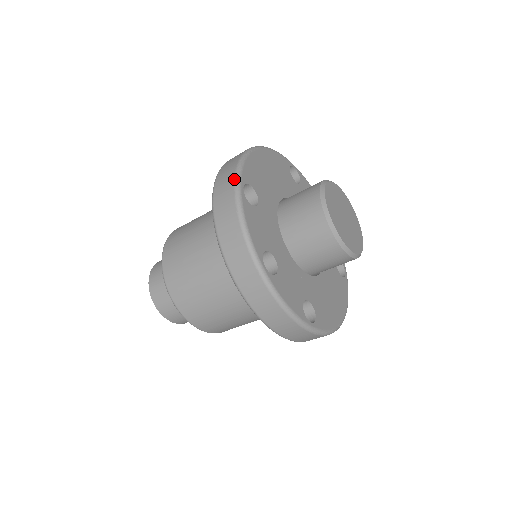
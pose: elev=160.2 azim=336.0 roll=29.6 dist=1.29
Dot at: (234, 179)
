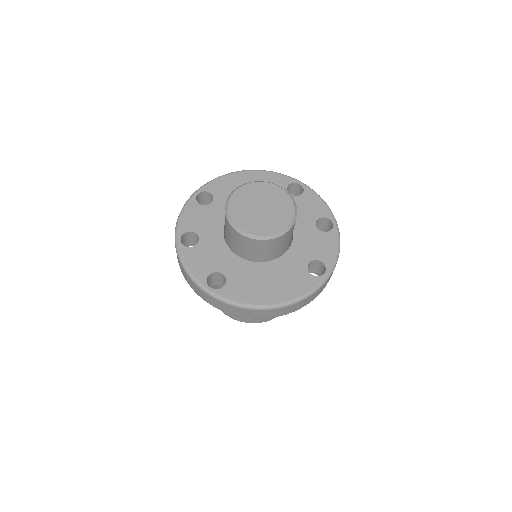
Dot at: (198, 189)
